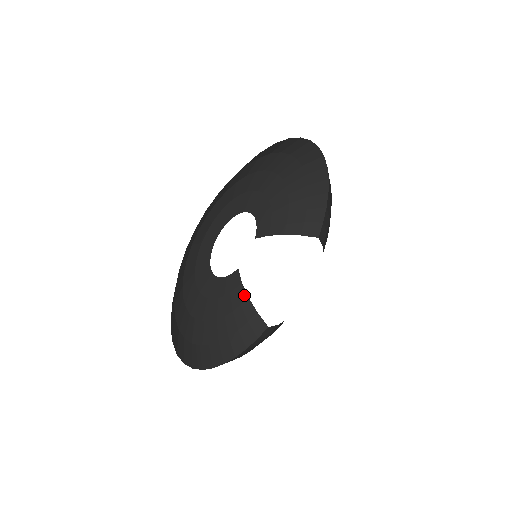
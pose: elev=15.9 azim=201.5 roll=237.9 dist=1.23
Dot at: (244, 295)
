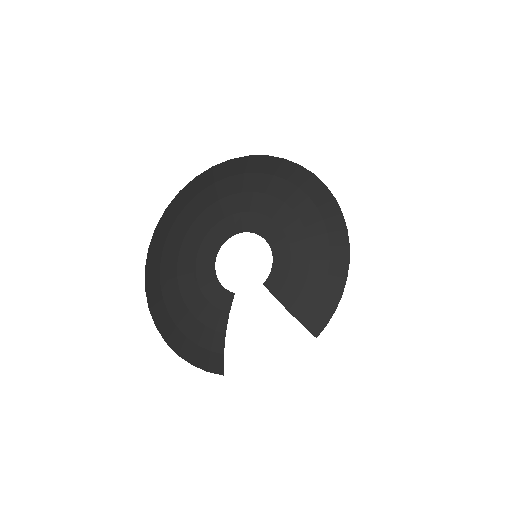
Dot at: (224, 327)
